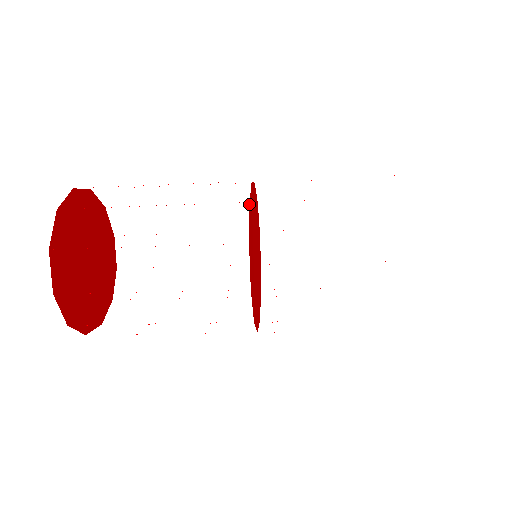
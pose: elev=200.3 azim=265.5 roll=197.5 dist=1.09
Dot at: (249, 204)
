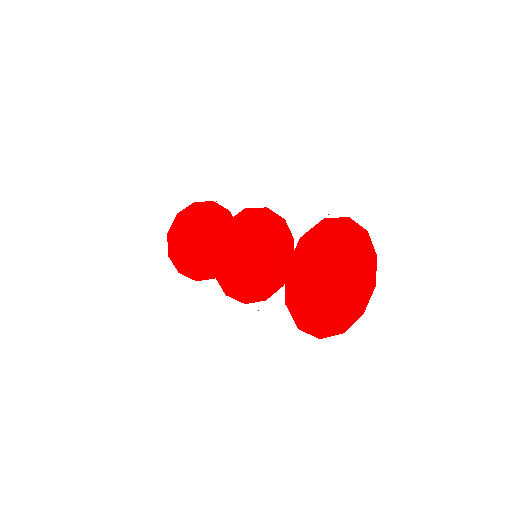
Dot at: (213, 248)
